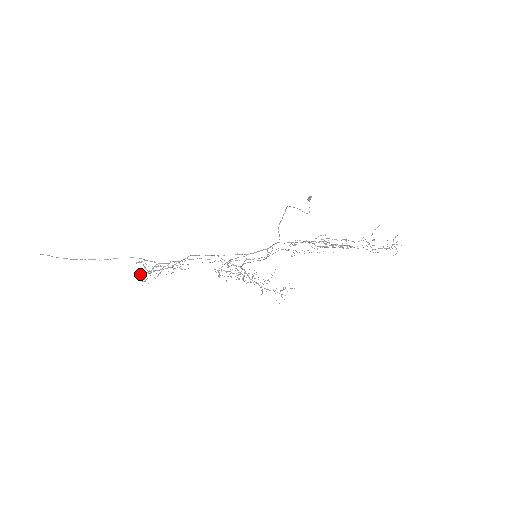
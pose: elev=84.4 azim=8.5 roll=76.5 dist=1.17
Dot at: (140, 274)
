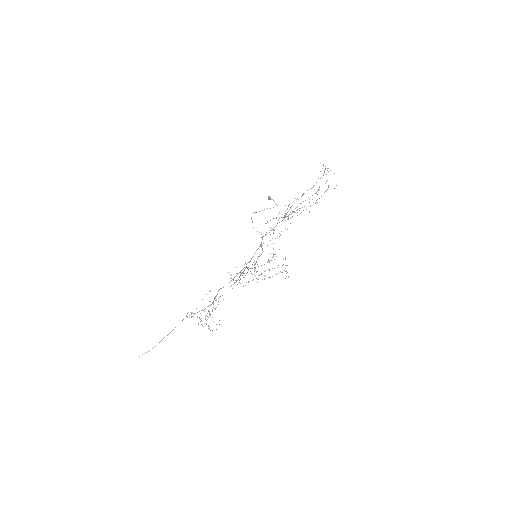
Dot at: occluded
